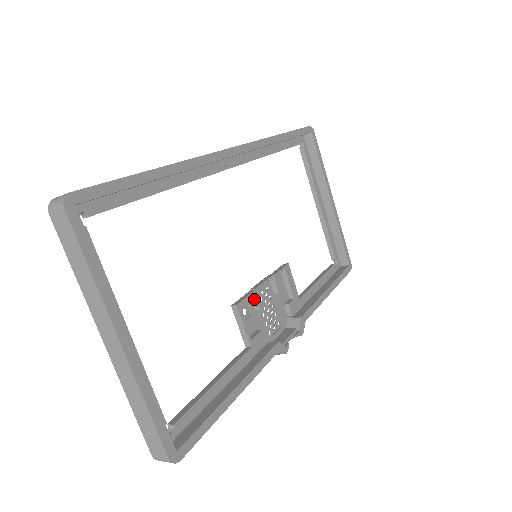
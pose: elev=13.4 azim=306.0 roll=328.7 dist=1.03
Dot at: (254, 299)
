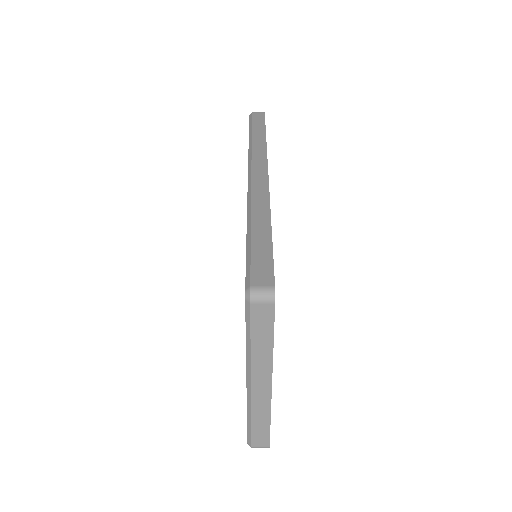
Dot at: occluded
